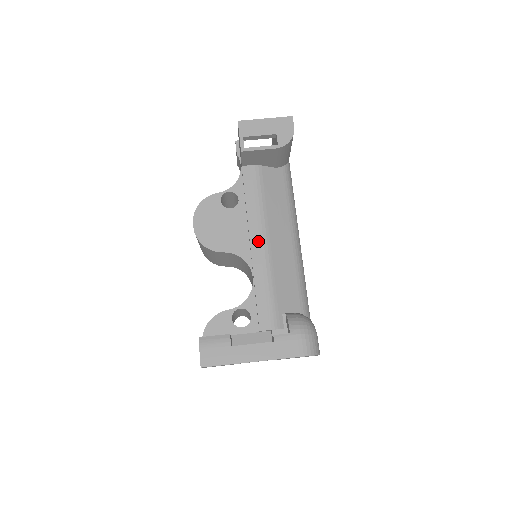
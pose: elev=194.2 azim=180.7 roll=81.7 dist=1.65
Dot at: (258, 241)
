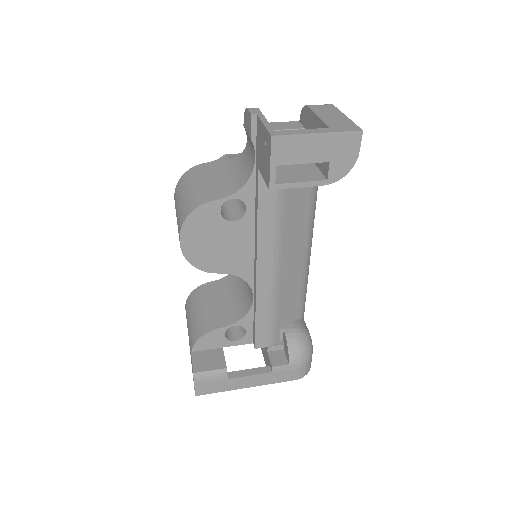
Dot at: (267, 268)
